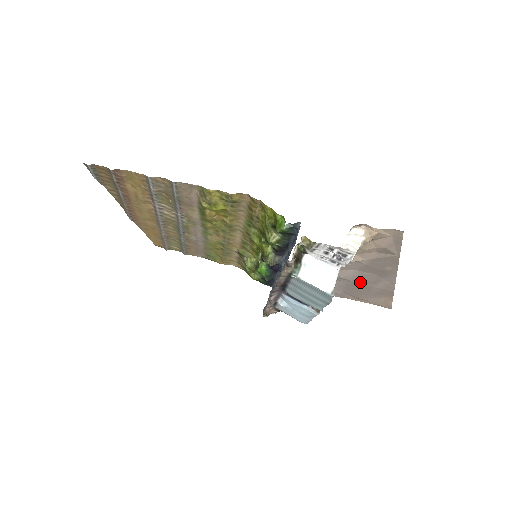
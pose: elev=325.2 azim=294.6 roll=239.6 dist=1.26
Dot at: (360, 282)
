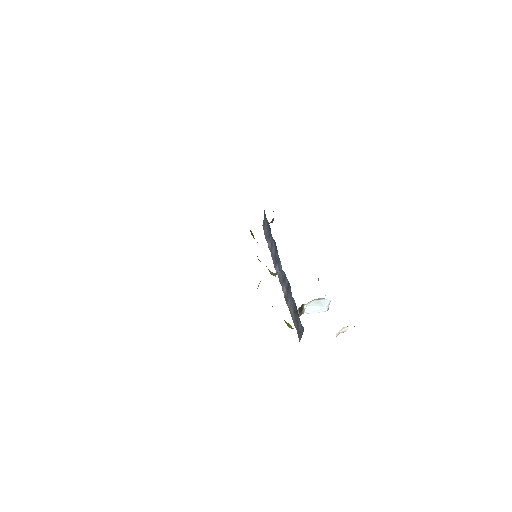
Dot at: occluded
